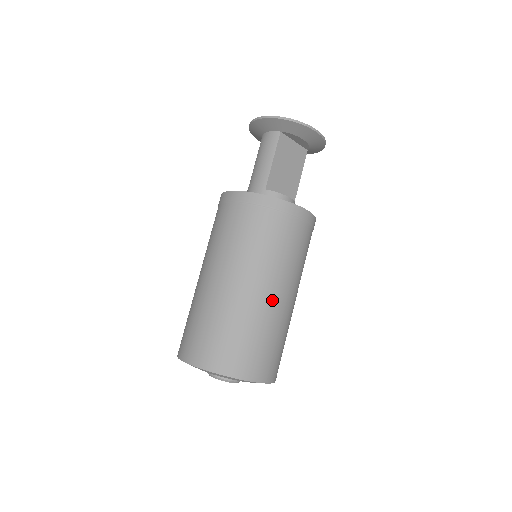
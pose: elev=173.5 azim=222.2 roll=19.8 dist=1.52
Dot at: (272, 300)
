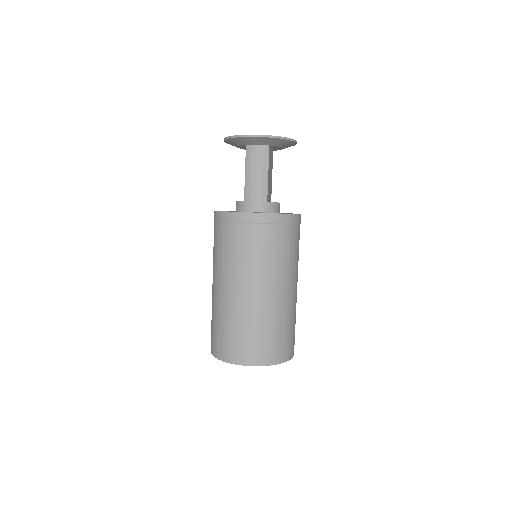
Dot at: (295, 294)
